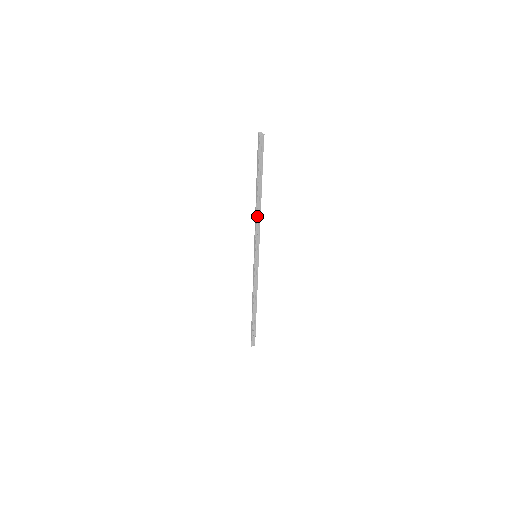
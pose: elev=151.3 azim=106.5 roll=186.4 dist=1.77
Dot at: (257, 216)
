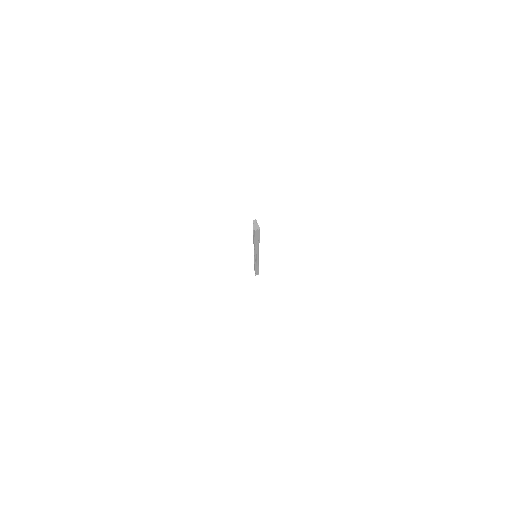
Dot at: (255, 250)
